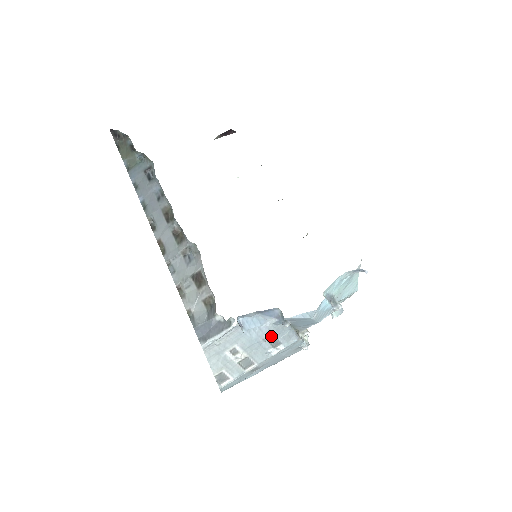
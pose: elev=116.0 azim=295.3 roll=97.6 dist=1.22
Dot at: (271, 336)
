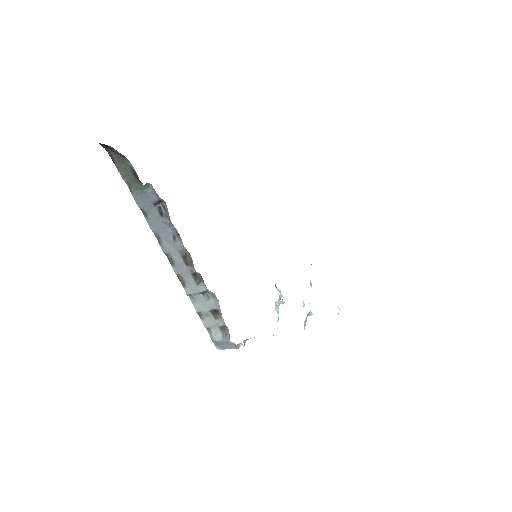
Dot at: occluded
